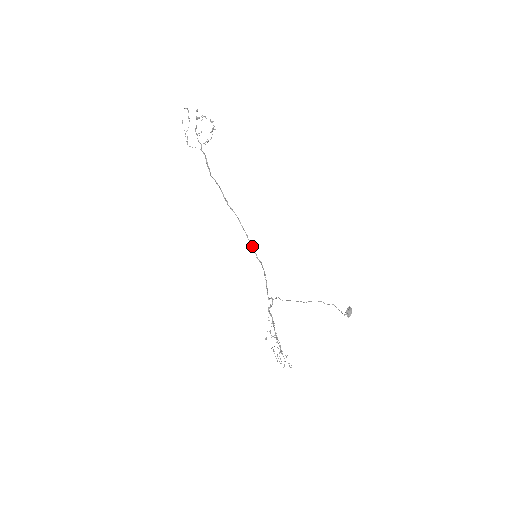
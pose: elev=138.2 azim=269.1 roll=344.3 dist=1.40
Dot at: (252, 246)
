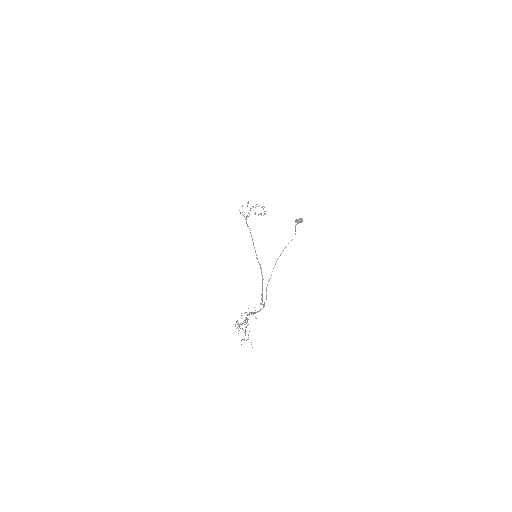
Dot at: (254, 247)
